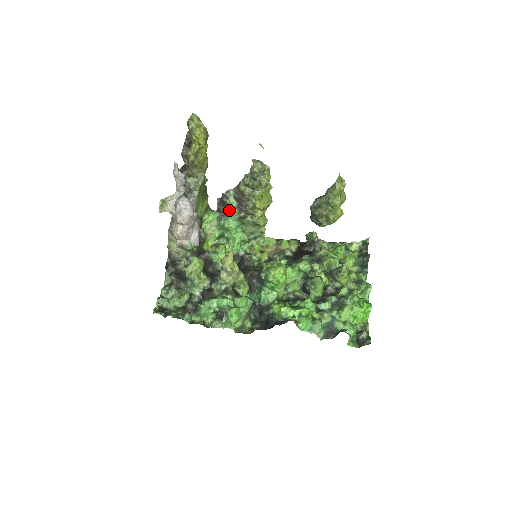
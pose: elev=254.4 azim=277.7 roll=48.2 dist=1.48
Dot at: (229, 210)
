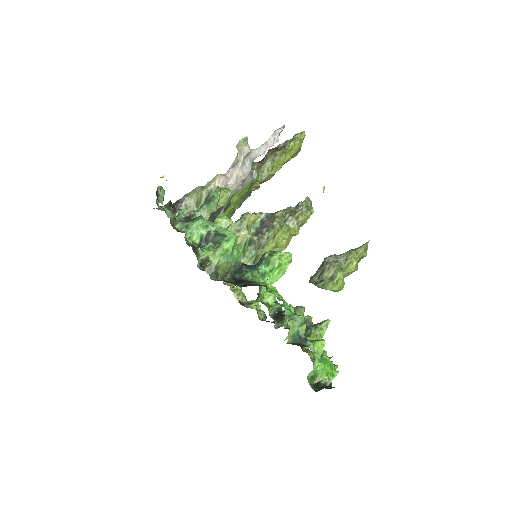
Dot at: occluded
